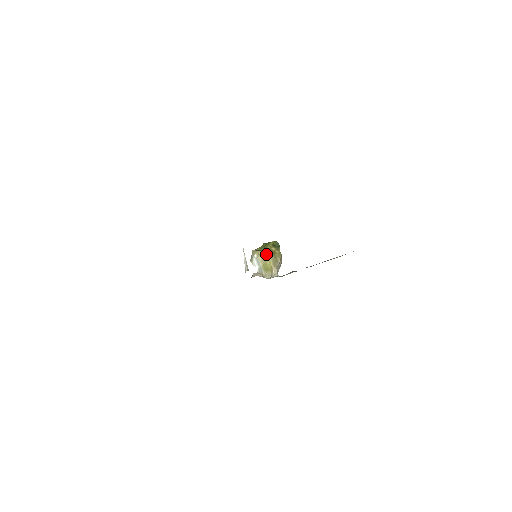
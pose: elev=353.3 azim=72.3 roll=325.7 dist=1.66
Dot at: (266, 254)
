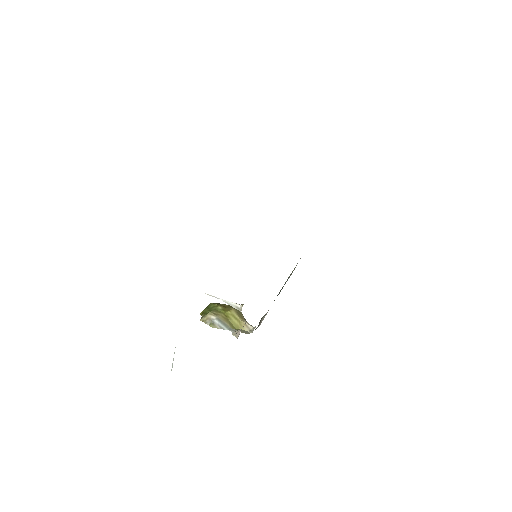
Dot at: (222, 311)
